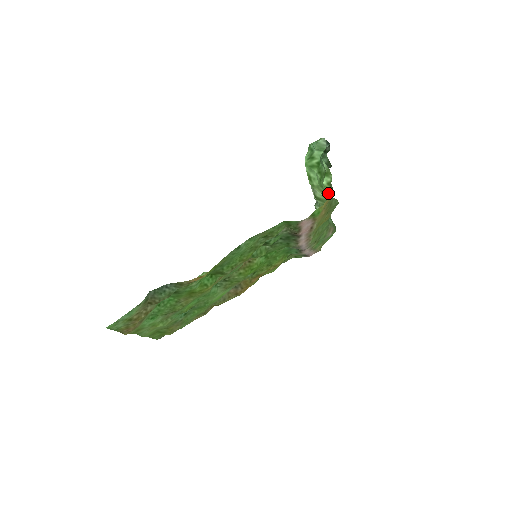
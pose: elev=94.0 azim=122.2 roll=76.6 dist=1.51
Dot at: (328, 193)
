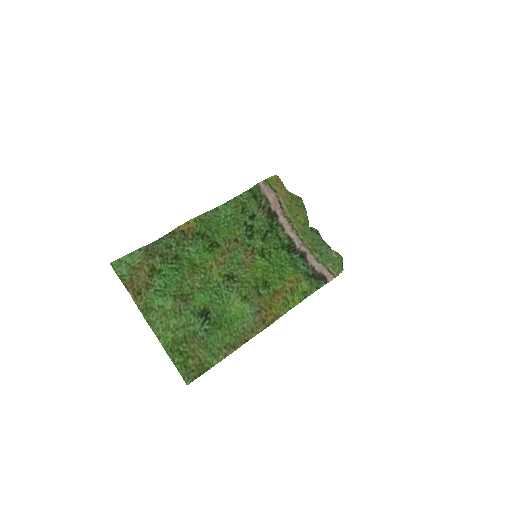
Dot at: occluded
